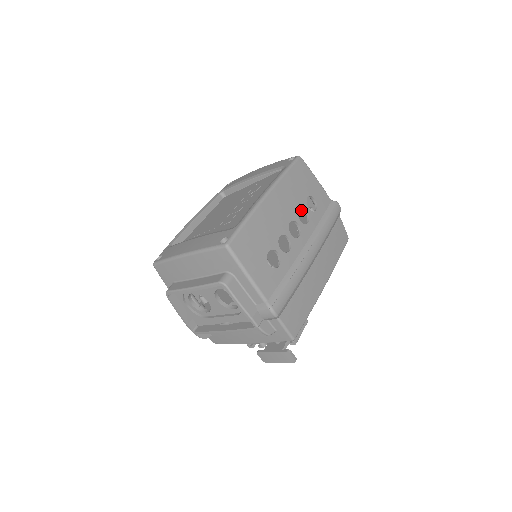
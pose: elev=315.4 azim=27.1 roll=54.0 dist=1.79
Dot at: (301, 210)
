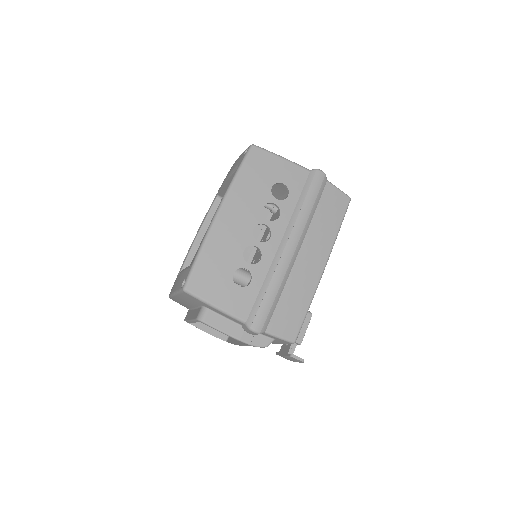
Dot at: occluded
